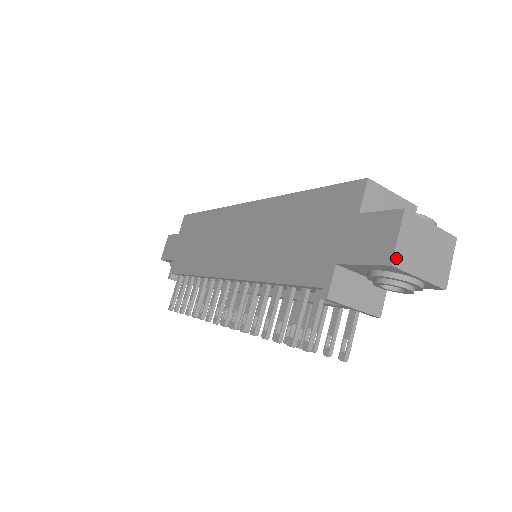
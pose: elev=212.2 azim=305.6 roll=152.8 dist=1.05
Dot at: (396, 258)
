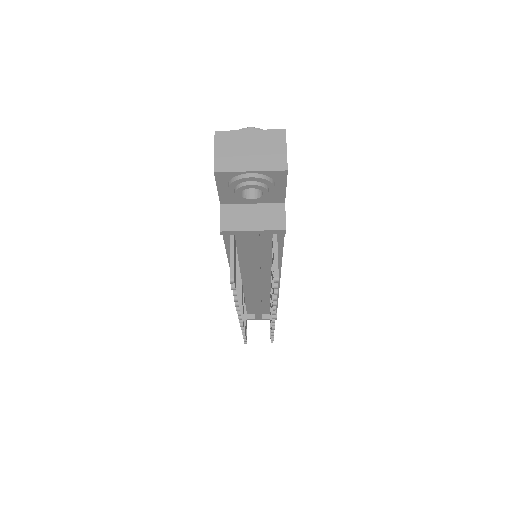
Dot at: (217, 166)
